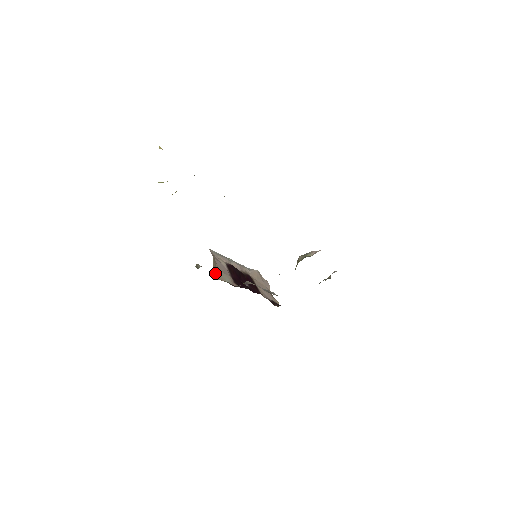
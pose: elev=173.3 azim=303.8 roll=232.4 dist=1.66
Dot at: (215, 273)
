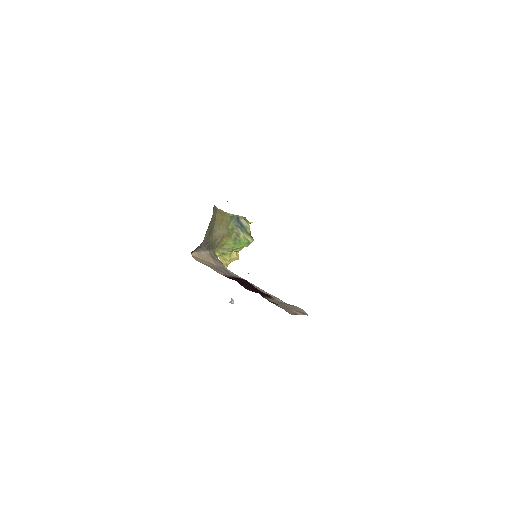
Dot at: (198, 258)
